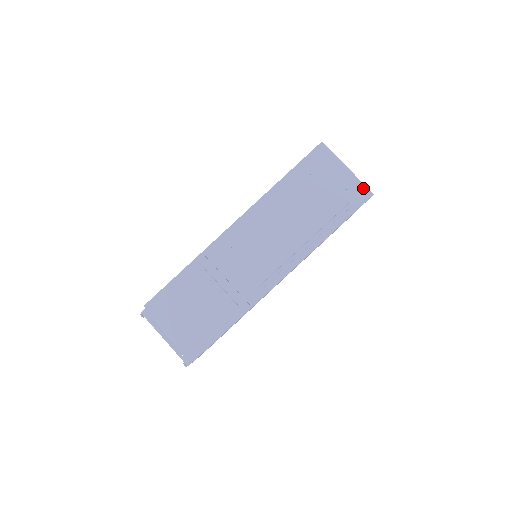
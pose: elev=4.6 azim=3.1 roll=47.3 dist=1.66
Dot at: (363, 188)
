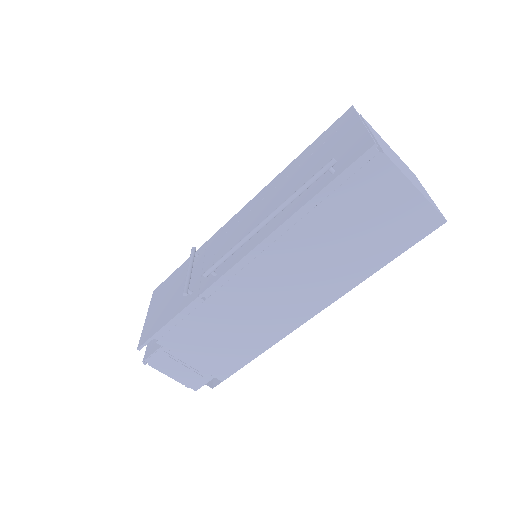
Dot at: (367, 140)
